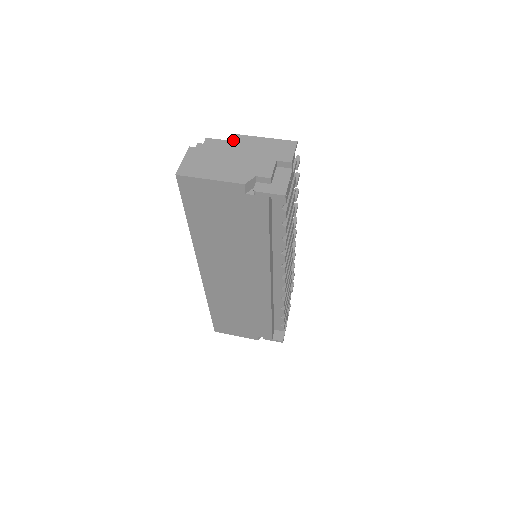
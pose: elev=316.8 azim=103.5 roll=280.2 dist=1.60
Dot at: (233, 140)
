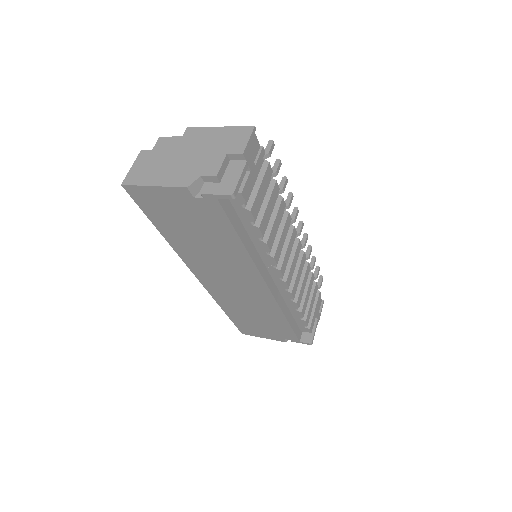
Dot at: (186, 135)
